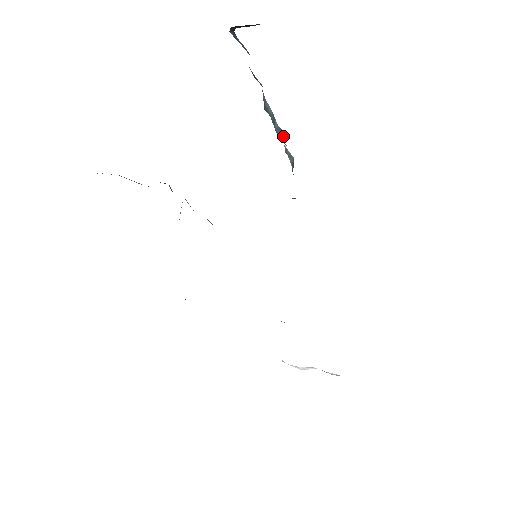
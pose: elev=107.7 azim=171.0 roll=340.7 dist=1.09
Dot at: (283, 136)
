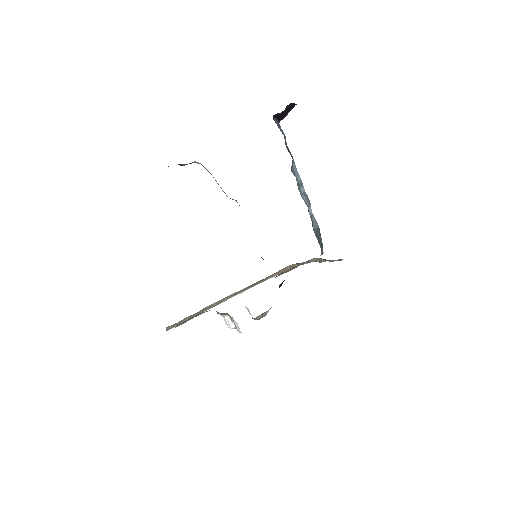
Dot at: (309, 201)
